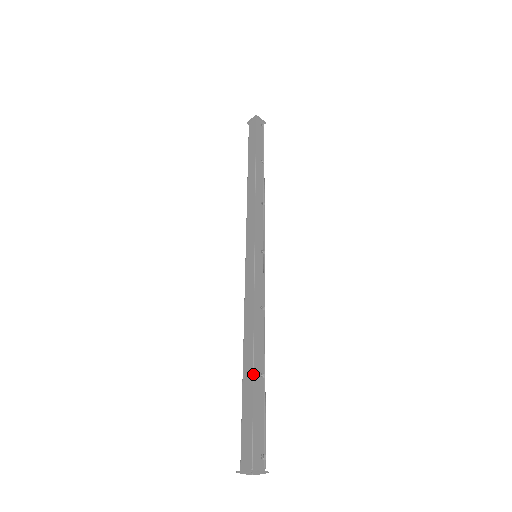
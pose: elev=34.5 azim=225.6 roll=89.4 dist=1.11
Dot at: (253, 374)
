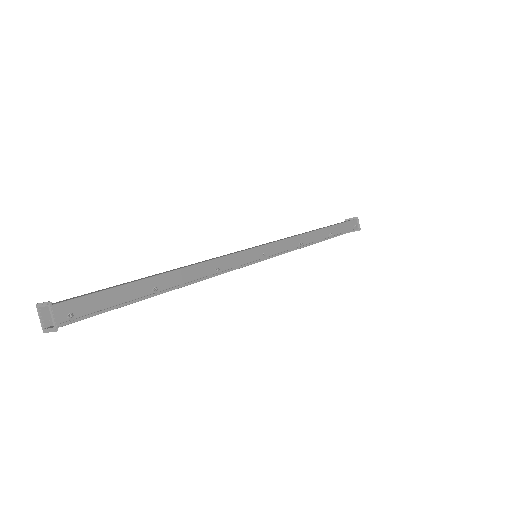
Dot at: (150, 277)
